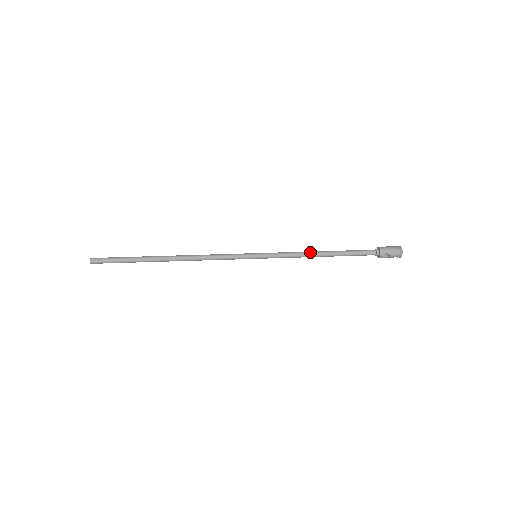
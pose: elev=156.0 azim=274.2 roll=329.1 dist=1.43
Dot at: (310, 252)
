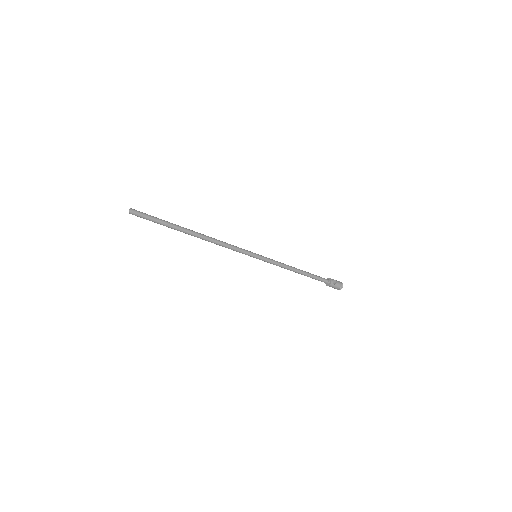
Dot at: (289, 266)
